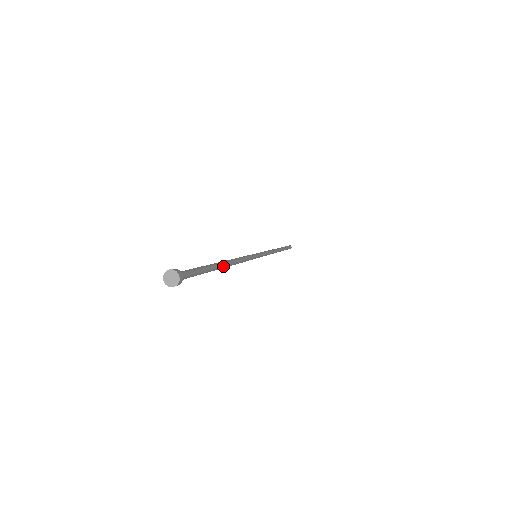
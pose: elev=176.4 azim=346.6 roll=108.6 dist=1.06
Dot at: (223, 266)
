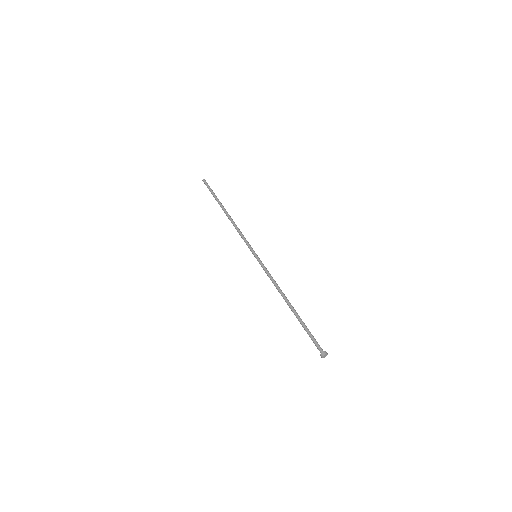
Dot at: (292, 309)
